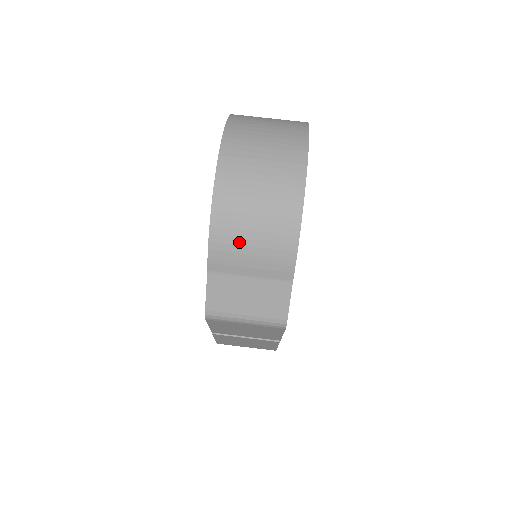
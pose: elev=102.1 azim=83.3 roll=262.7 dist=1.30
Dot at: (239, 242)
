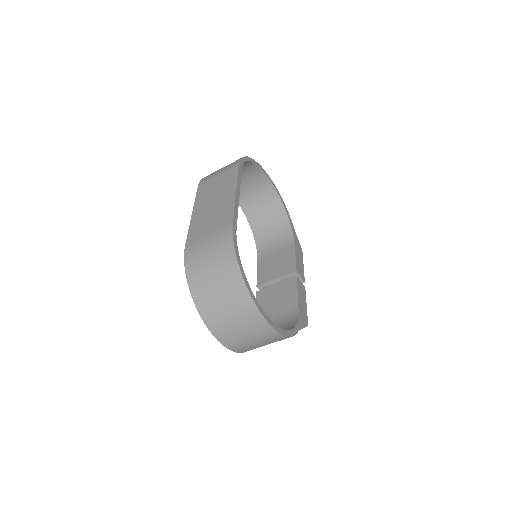
Dot at: occluded
